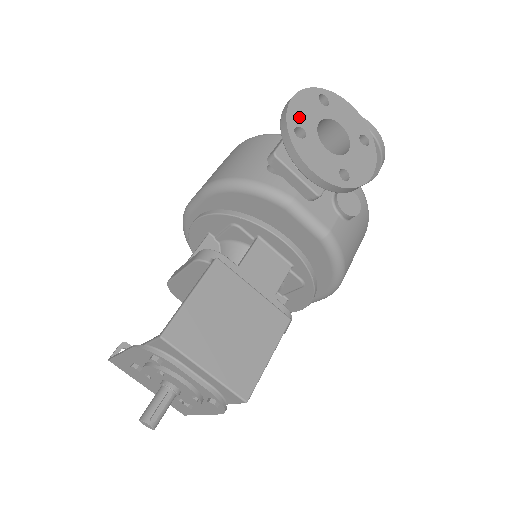
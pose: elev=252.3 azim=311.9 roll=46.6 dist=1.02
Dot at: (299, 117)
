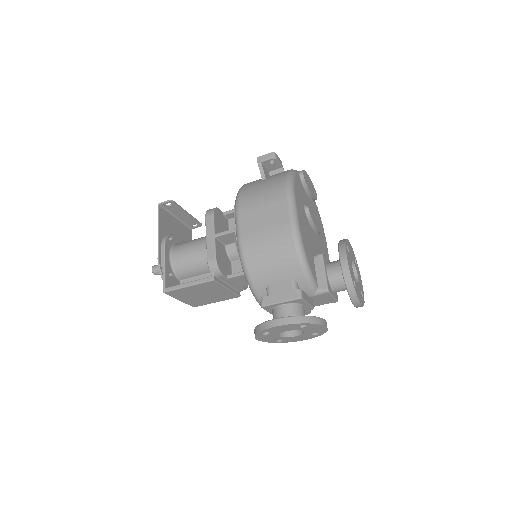
Dot at: (273, 330)
